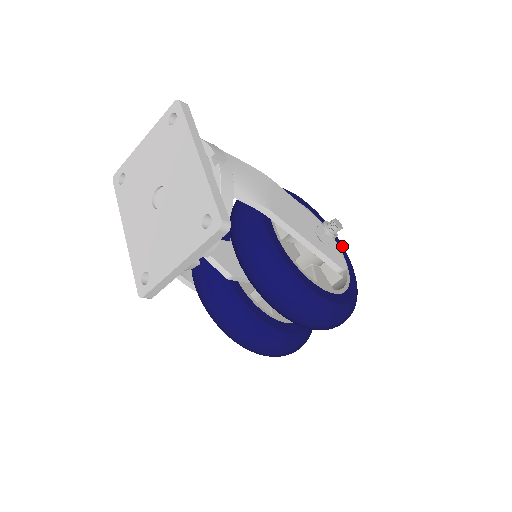
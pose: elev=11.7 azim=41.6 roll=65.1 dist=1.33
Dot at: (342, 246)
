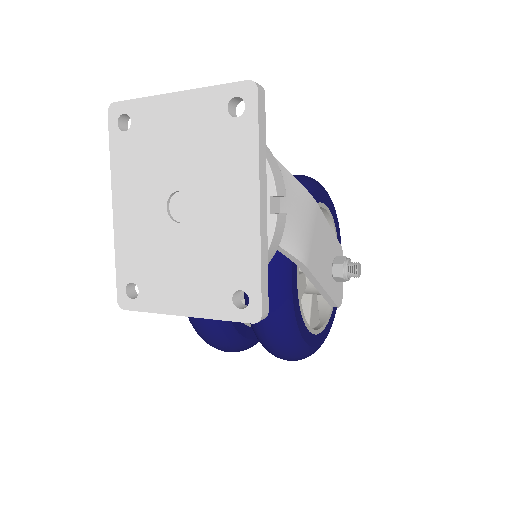
Dot at: occluded
